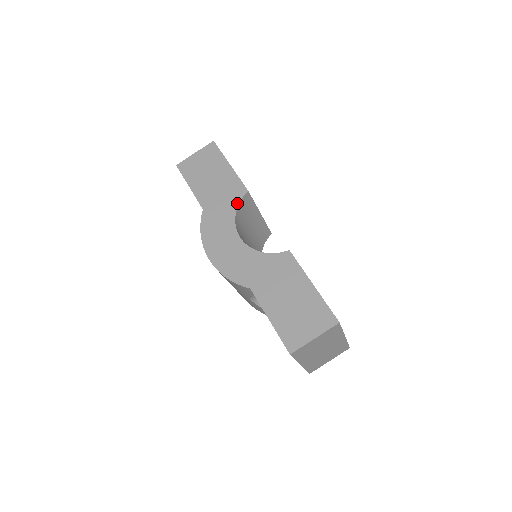
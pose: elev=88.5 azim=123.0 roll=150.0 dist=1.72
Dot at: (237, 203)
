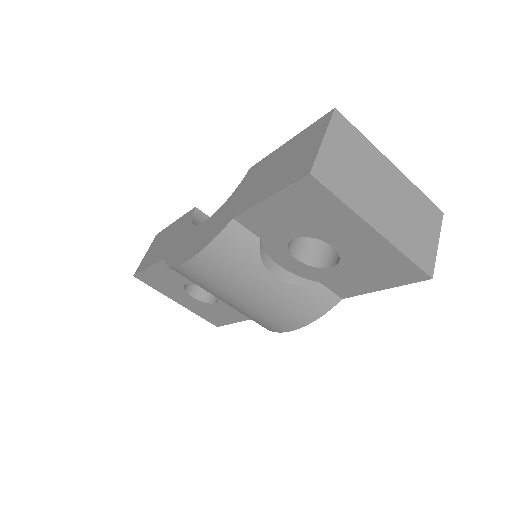
Dot at: (190, 220)
